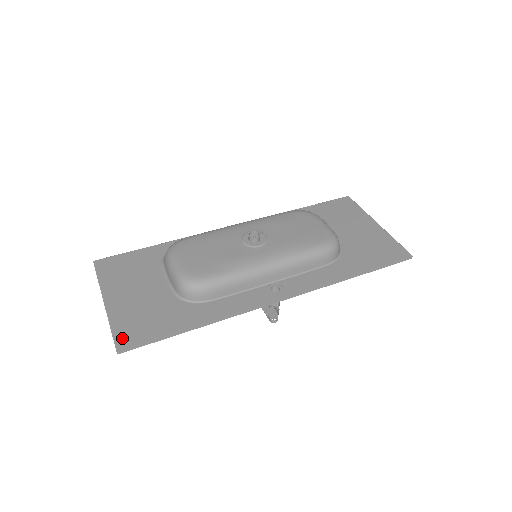
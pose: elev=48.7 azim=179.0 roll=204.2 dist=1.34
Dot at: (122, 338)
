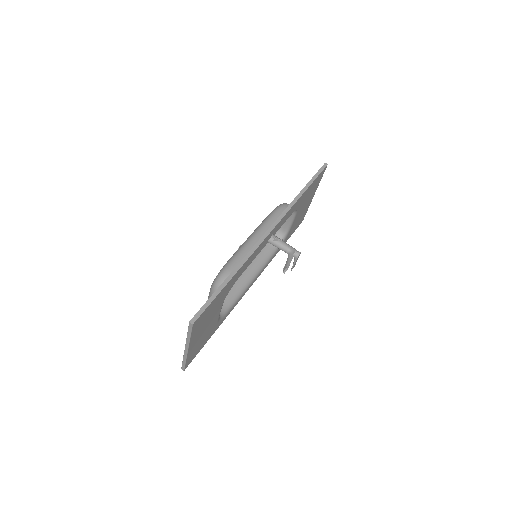
Dot at: occluded
